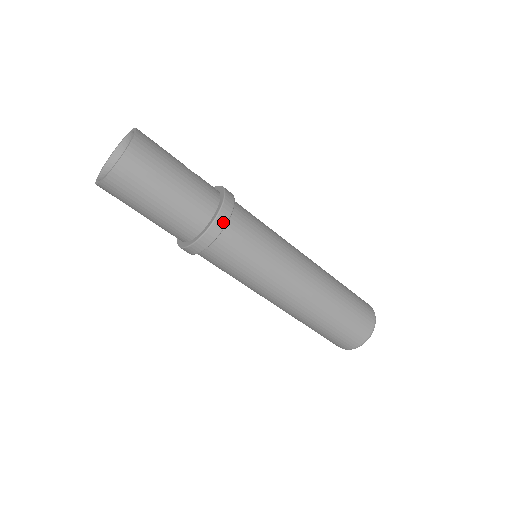
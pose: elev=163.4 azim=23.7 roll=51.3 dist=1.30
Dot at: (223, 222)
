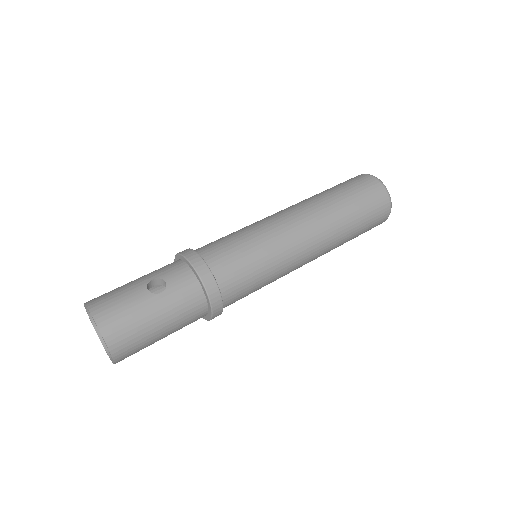
Dot at: (219, 306)
